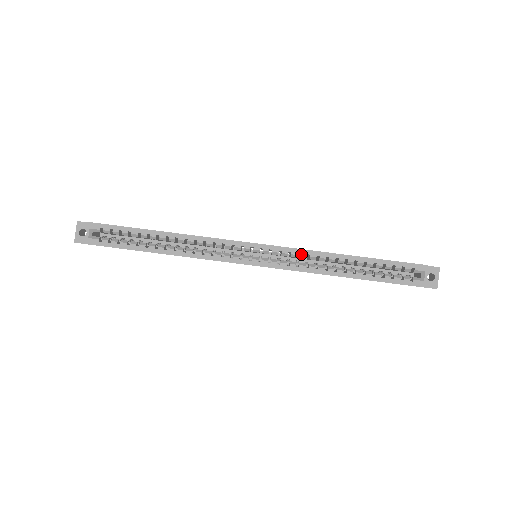
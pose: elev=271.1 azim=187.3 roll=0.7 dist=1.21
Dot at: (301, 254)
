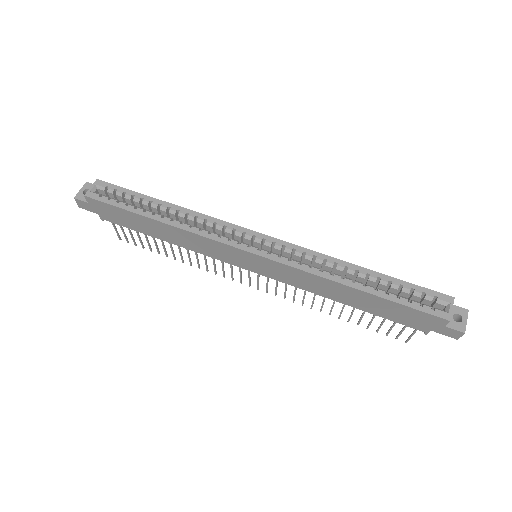
Dot at: (307, 253)
